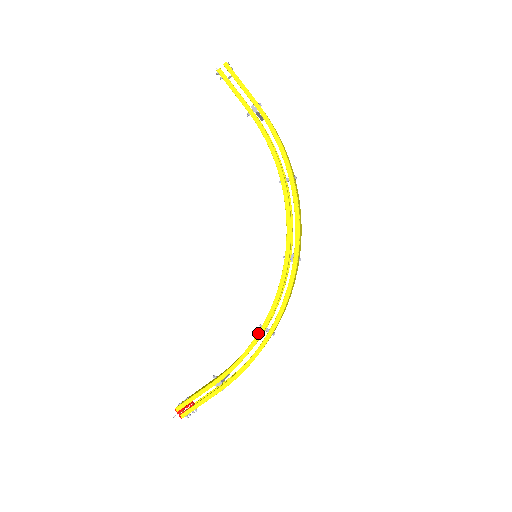
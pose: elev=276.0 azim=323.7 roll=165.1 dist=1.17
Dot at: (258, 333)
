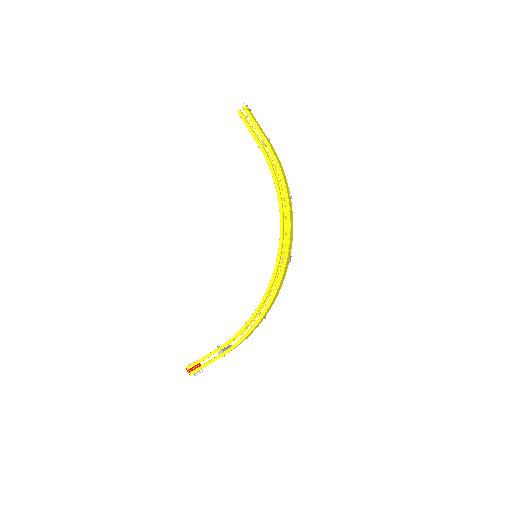
Dot at: (252, 315)
